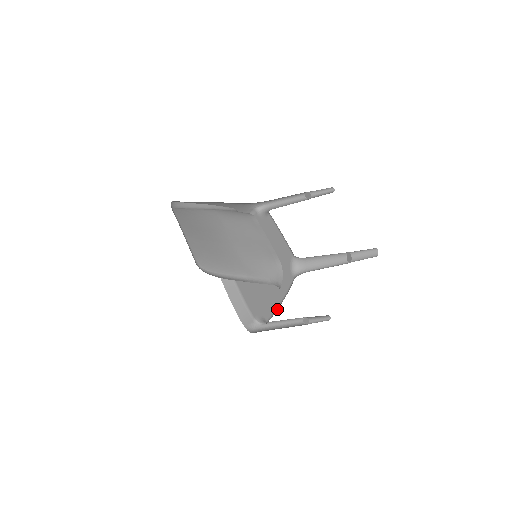
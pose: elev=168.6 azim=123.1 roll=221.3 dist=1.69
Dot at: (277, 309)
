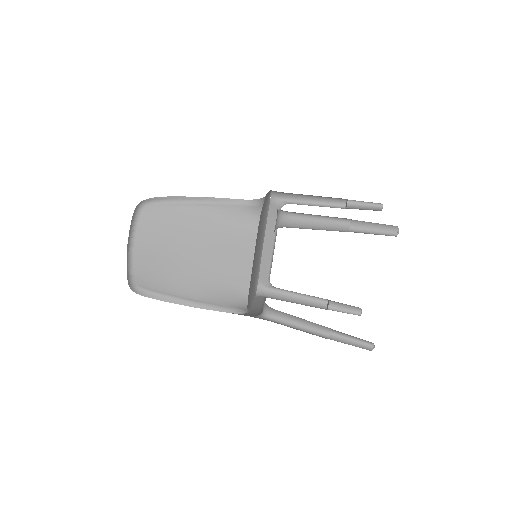
Dot at: occluded
